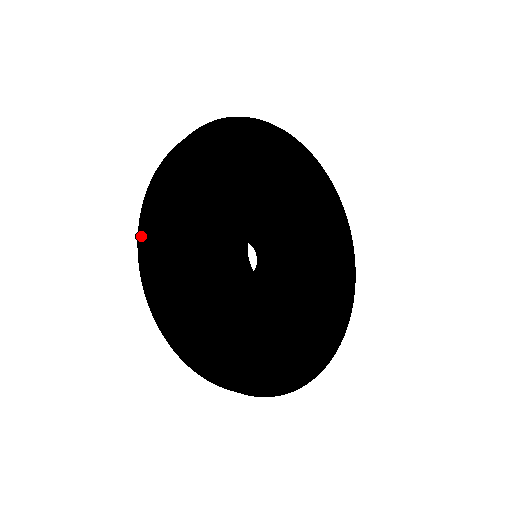
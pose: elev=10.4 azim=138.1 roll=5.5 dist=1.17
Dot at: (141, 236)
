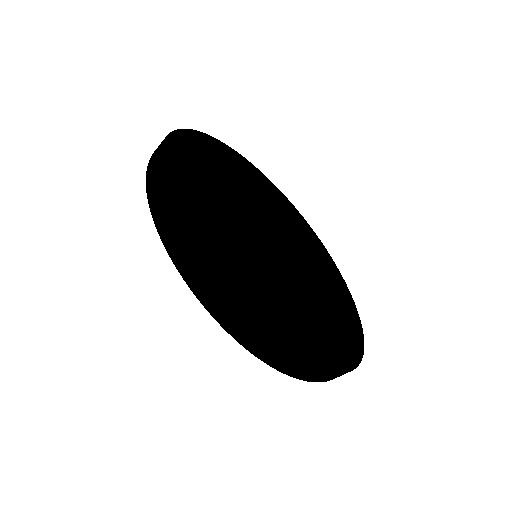
Dot at: (193, 270)
